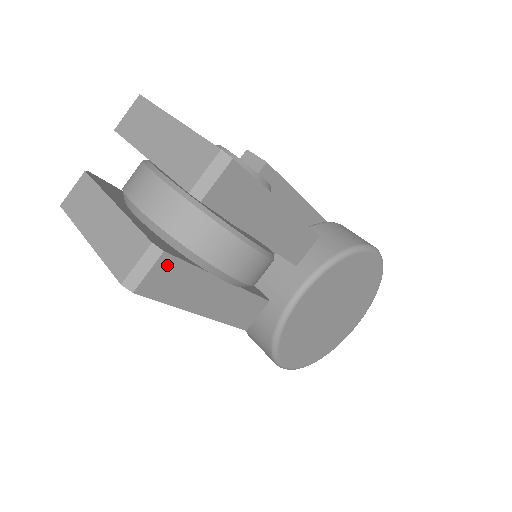
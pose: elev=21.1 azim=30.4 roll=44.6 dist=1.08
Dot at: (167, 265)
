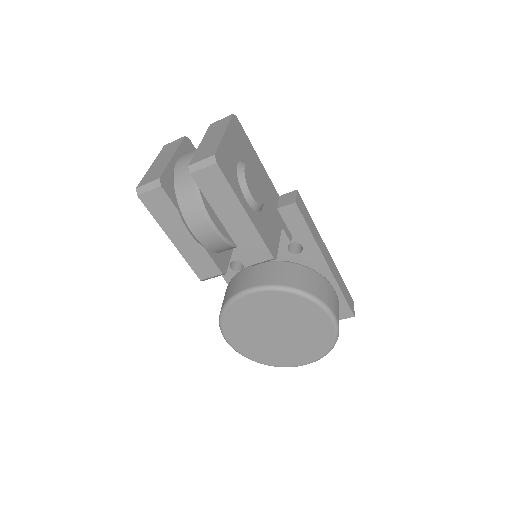
Dot at: (161, 195)
